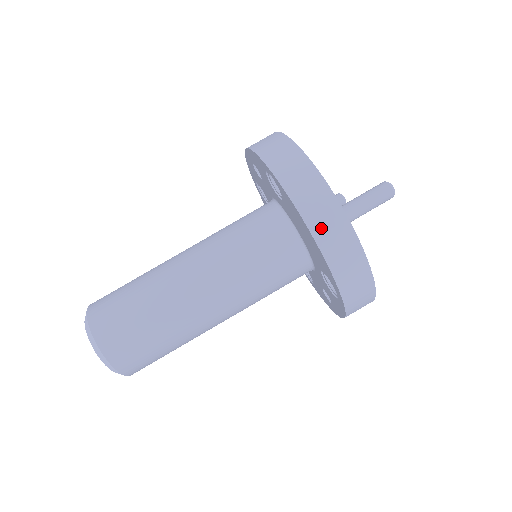
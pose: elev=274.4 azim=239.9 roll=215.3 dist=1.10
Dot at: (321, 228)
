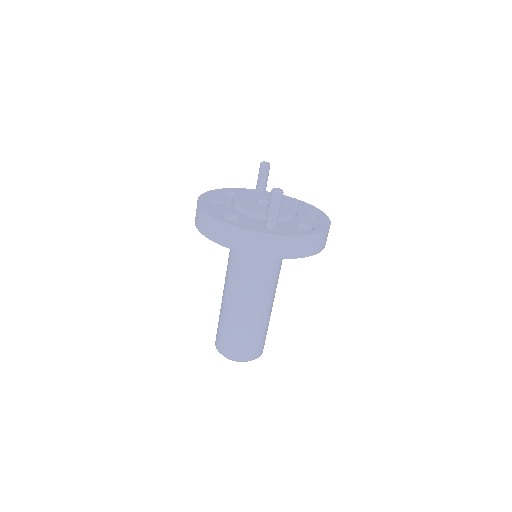
Dot at: (267, 251)
